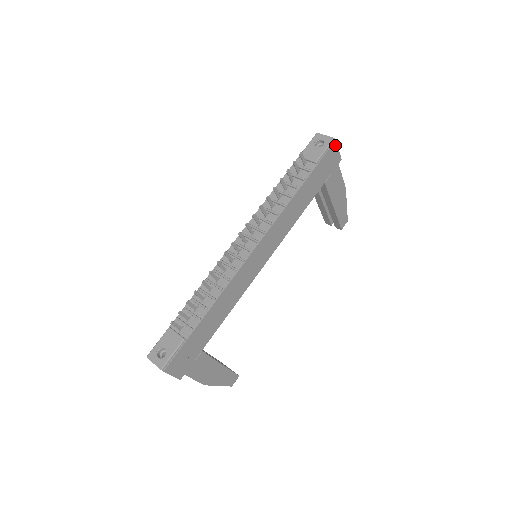
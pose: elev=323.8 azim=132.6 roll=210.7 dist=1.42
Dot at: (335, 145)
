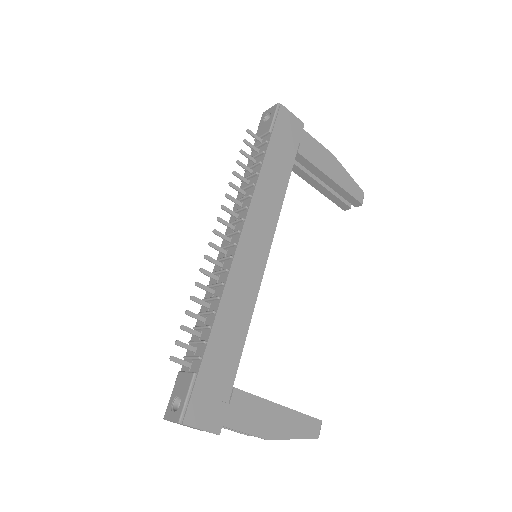
Dot at: (284, 109)
